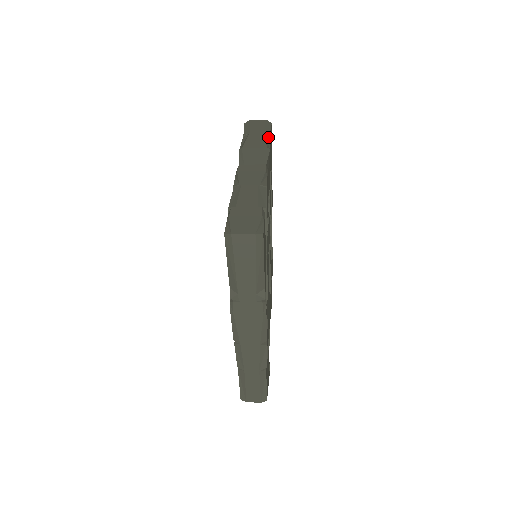
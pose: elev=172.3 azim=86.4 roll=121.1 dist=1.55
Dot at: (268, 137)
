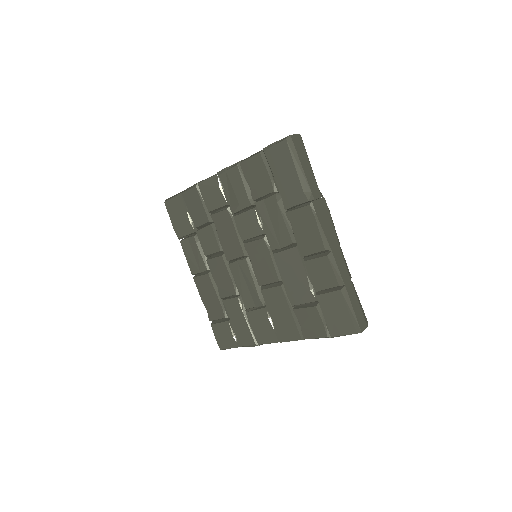
Dot at: occluded
